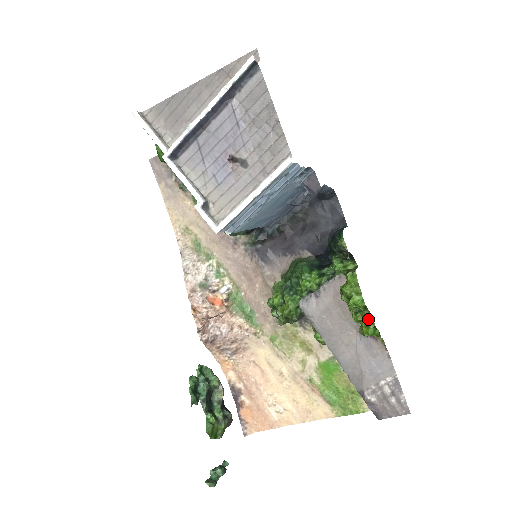
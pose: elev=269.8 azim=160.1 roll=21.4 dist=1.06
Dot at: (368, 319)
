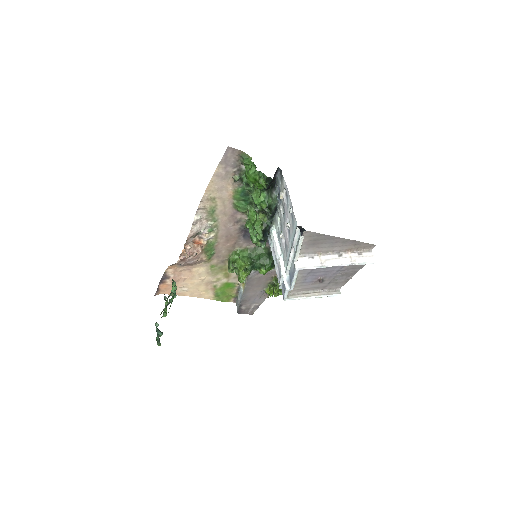
Dot at: occluded
